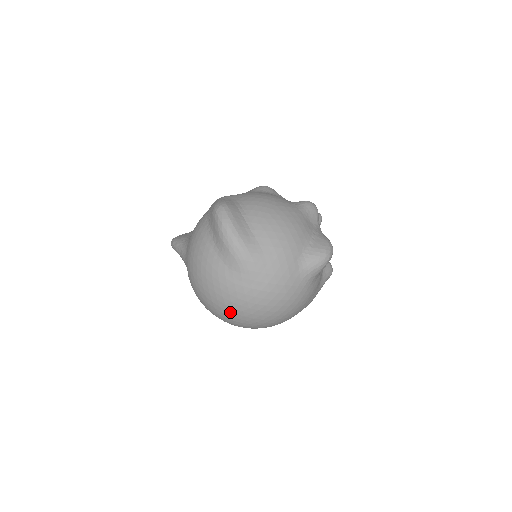
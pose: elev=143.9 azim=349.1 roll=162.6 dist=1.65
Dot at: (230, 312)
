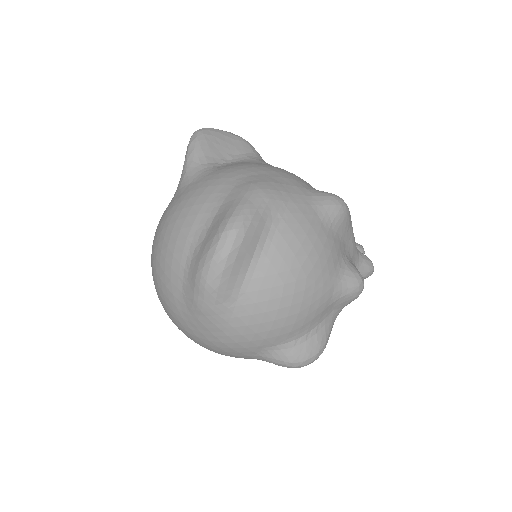
Dot at: occluded
